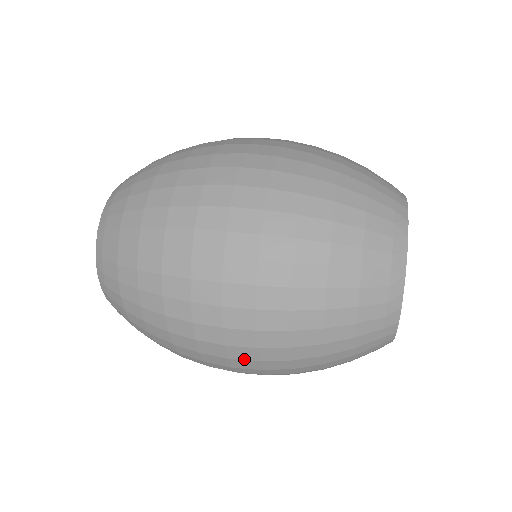
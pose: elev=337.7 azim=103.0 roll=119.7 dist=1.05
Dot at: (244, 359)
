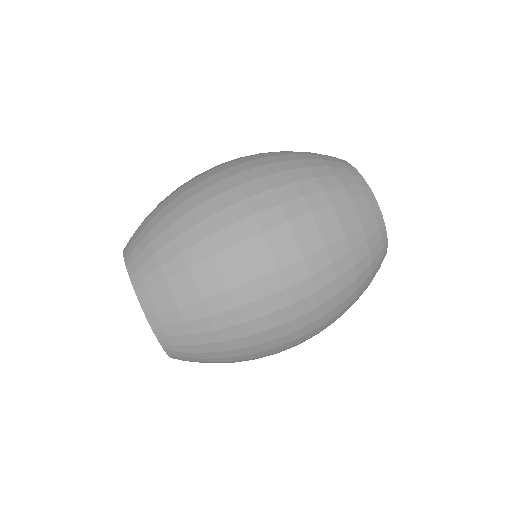
Dot at: occluded
